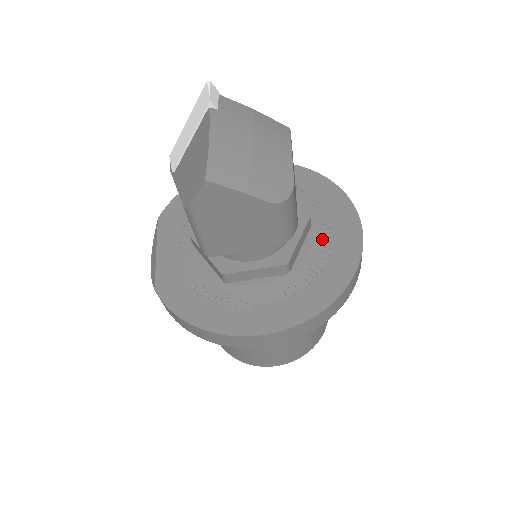
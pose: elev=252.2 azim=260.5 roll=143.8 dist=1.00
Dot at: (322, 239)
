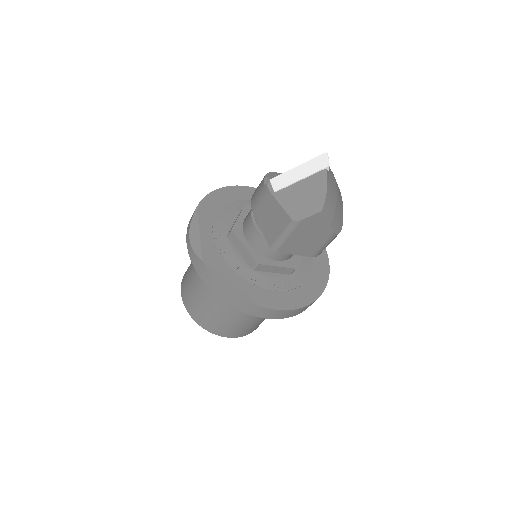
Dot at: (308, 258)
